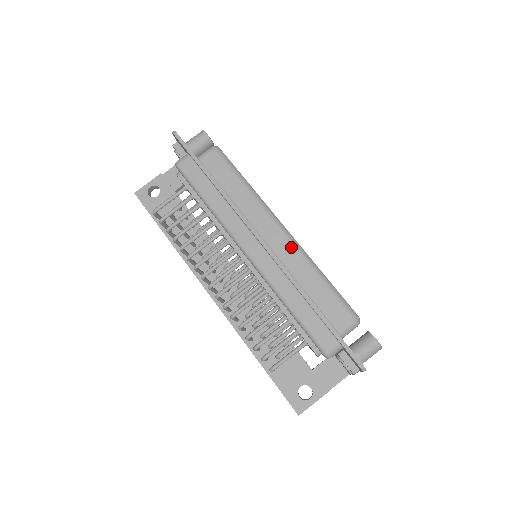
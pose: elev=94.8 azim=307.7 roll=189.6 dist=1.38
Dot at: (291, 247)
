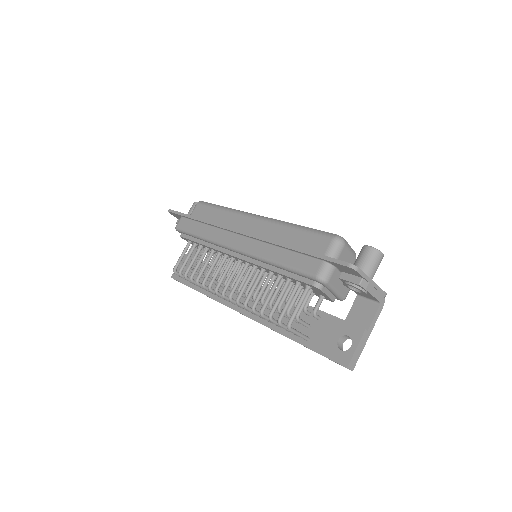
Dot at: (266, 223)
